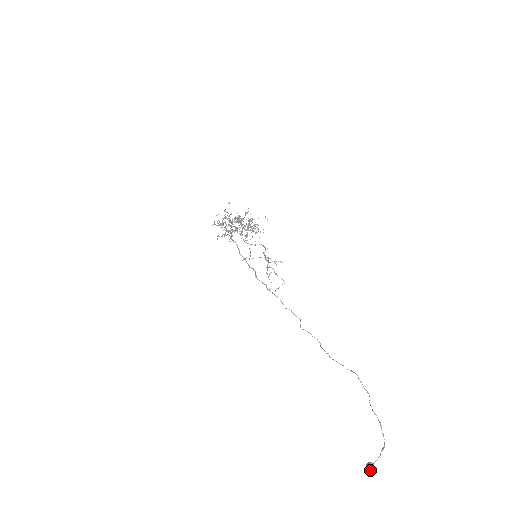
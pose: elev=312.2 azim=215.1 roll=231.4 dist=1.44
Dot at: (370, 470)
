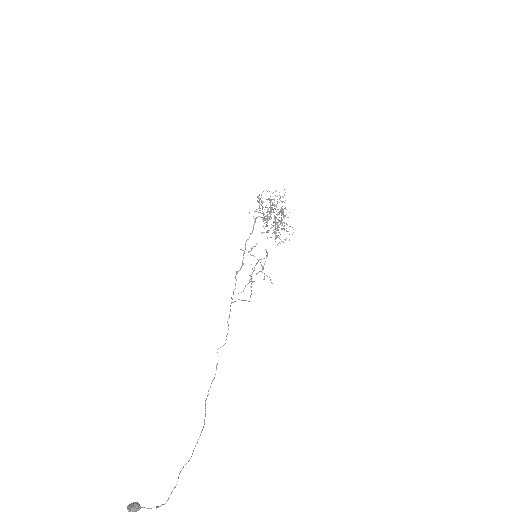
Dot at: (129, 509)
